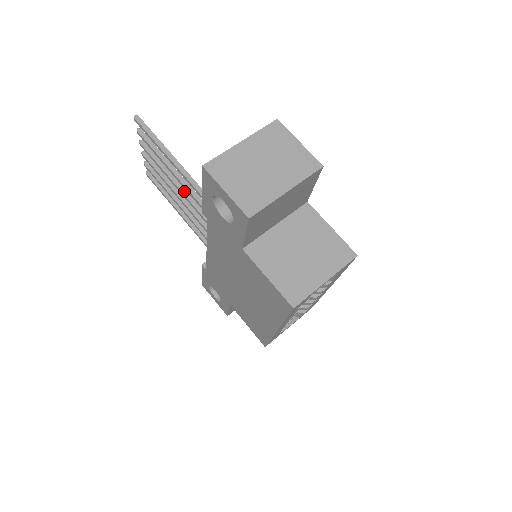
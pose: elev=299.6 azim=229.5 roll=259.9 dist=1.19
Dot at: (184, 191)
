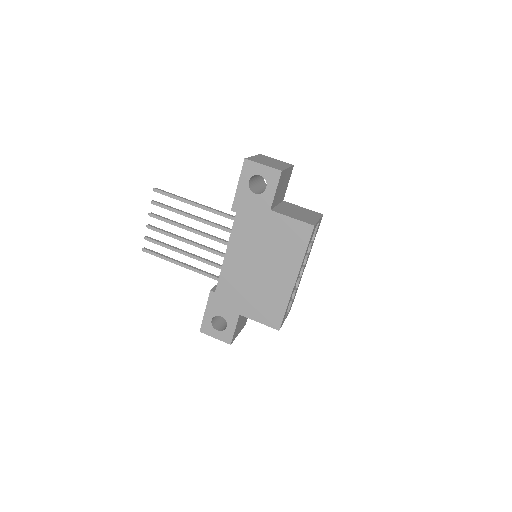
Dot at: (195, 229)
